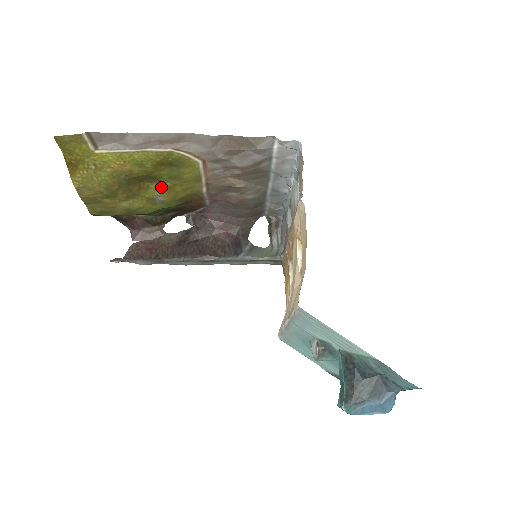
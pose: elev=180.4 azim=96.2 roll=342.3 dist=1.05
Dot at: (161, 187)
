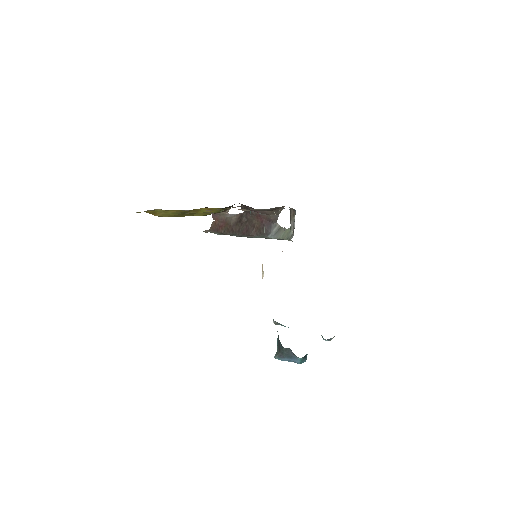
Dot at: (206, 209)
